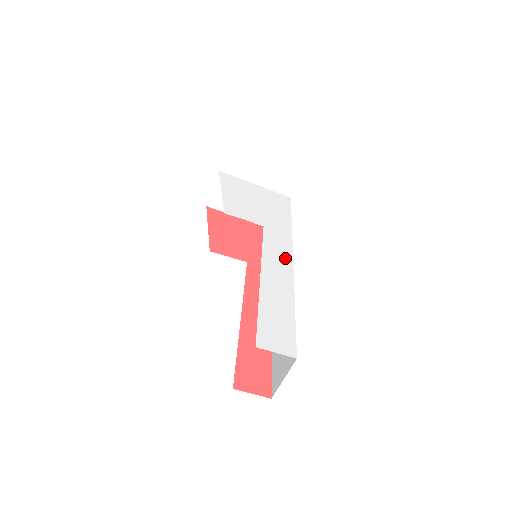
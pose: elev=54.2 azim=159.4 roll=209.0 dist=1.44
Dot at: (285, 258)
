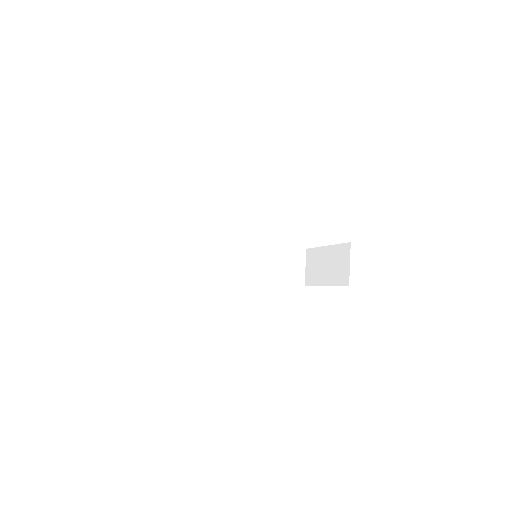
Dot at: occluded
